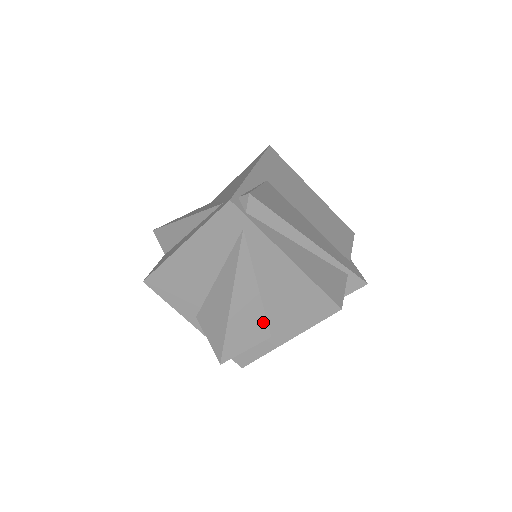
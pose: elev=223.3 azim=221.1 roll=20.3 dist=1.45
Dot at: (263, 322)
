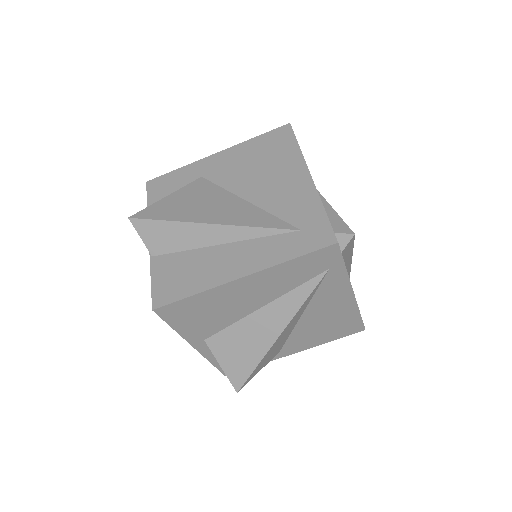
Dot at: (284, 342)
